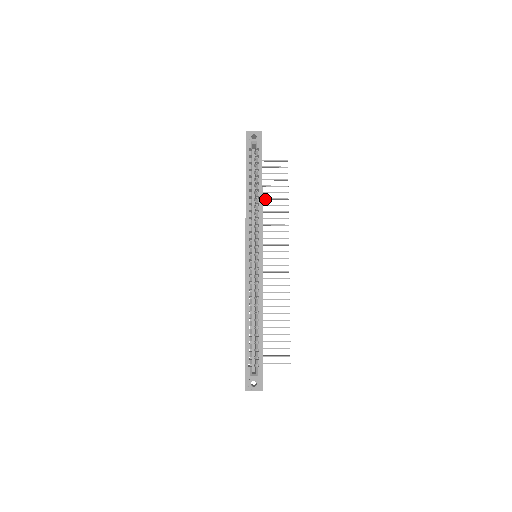
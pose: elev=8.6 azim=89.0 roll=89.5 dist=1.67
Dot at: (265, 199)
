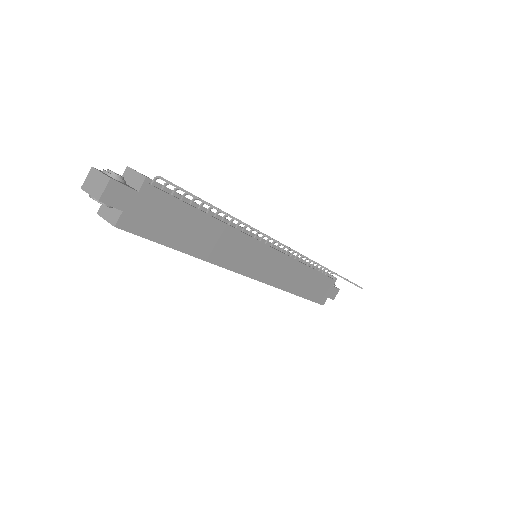
Dot at: occluded
